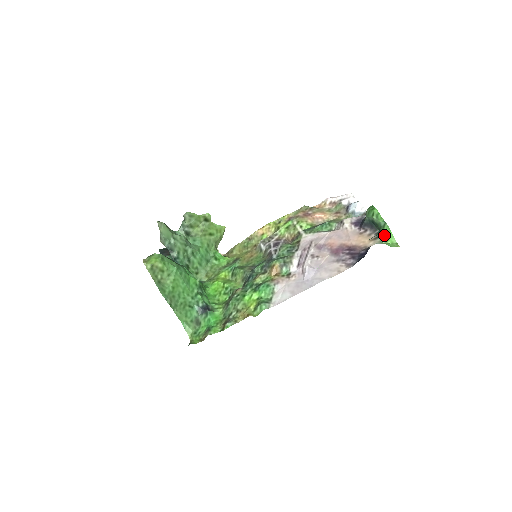
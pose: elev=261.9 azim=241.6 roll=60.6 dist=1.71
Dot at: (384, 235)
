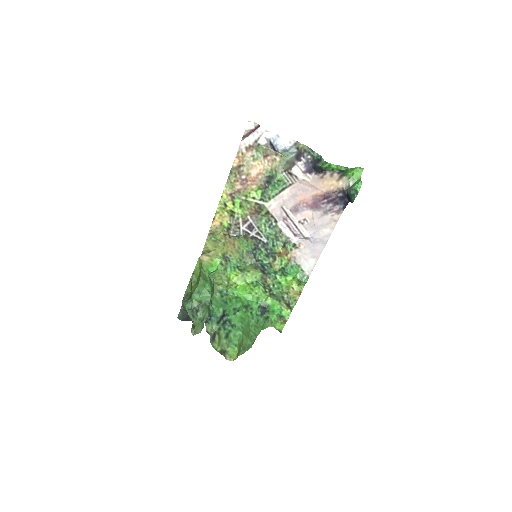
Dot at: (349, 173)
